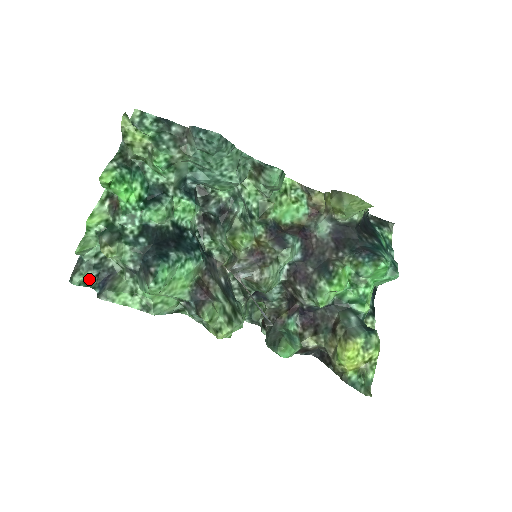
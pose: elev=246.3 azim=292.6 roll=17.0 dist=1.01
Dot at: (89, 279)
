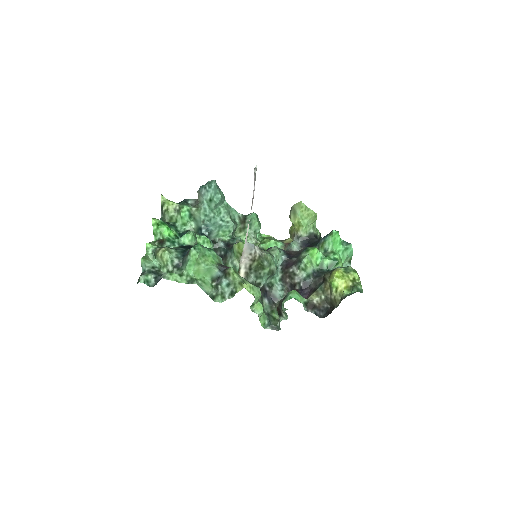
Dot at: (150, 280)
